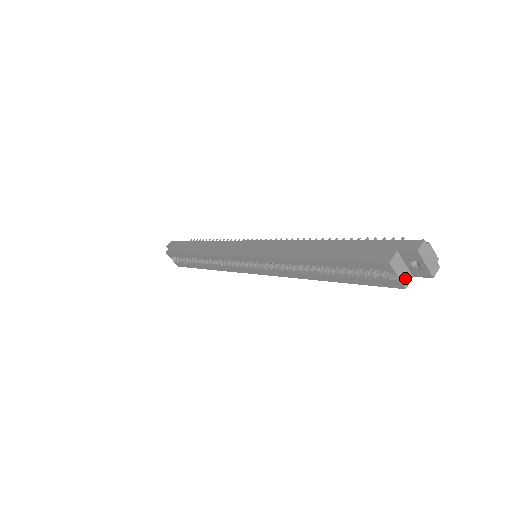
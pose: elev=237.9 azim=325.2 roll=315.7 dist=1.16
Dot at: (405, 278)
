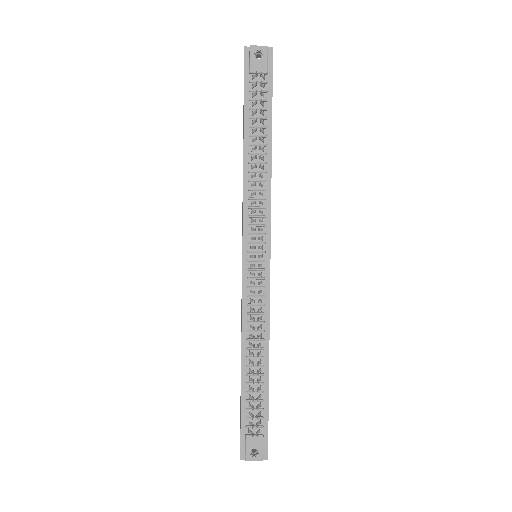
Dot at: occluded
